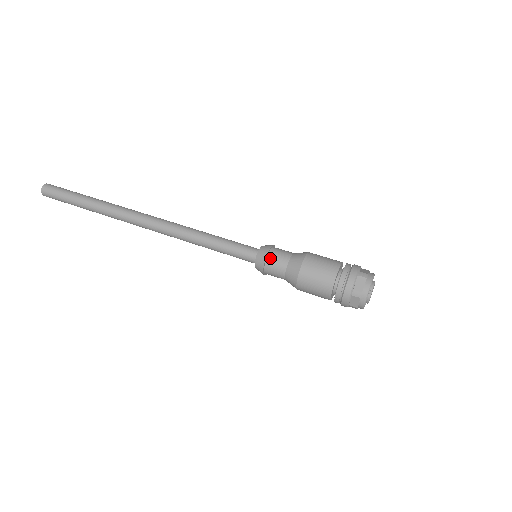
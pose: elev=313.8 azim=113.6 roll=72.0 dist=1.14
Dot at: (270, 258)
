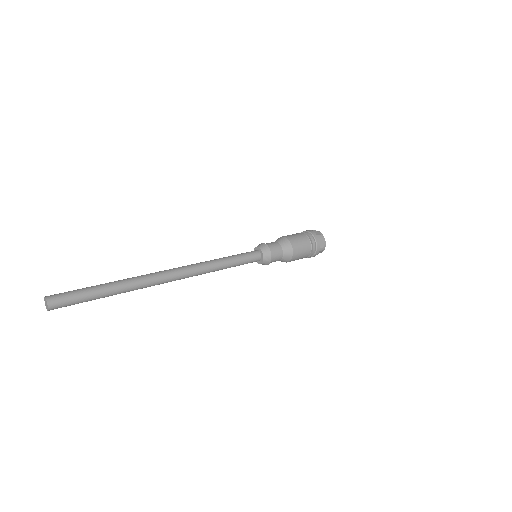
Dot at: (273, 255)
